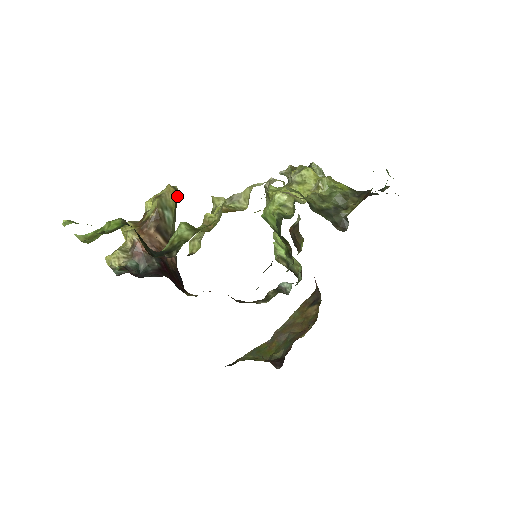
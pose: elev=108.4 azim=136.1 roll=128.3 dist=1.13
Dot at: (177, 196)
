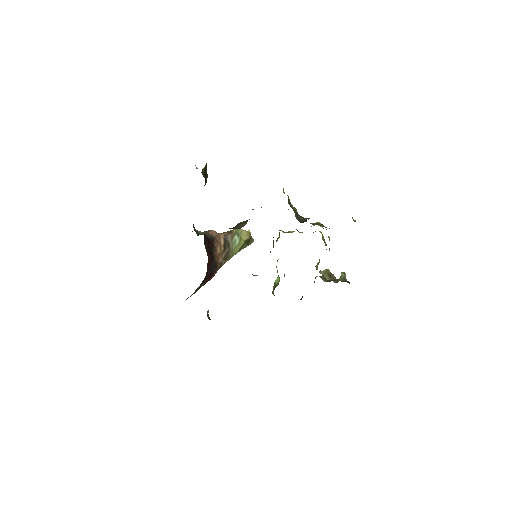
Dot at: (250, 241)
